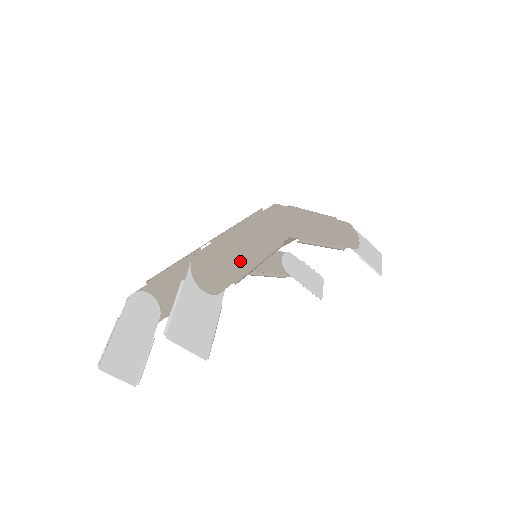
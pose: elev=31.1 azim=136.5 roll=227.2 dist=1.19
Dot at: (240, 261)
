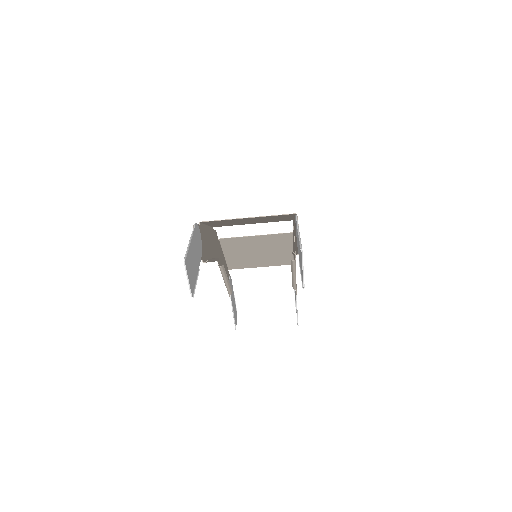
Dot at: occluded
